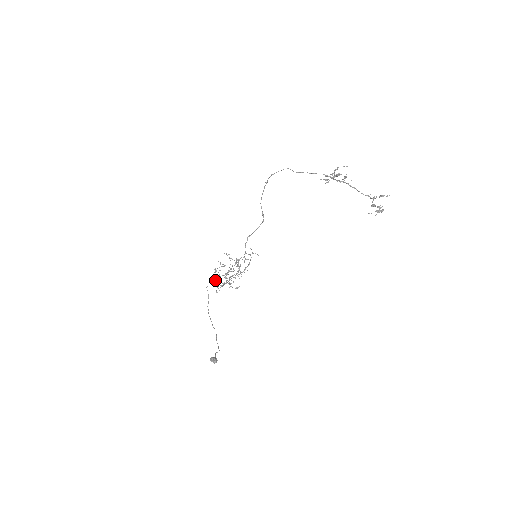
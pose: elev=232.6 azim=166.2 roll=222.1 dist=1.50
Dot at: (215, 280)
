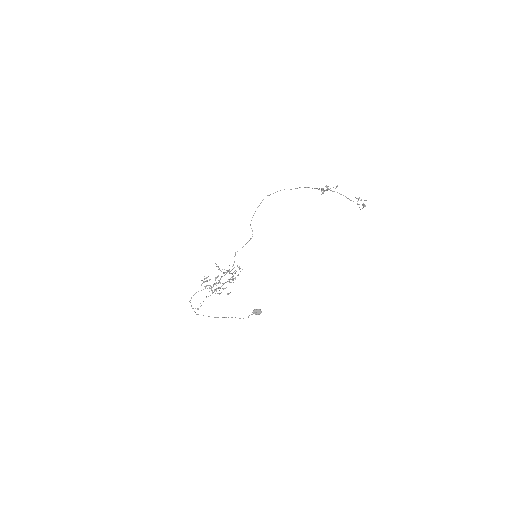
Dot at: occluded
